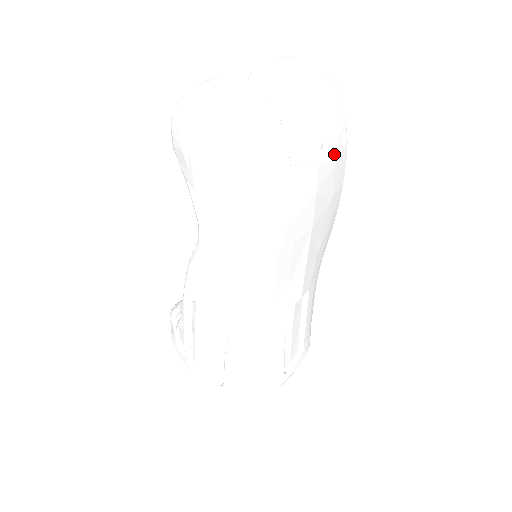
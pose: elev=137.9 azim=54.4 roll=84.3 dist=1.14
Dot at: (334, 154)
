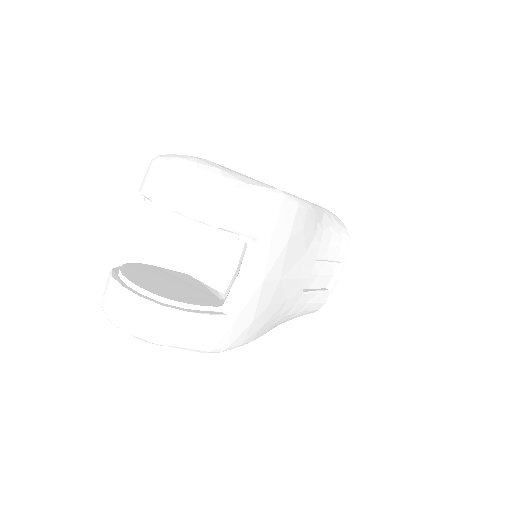
Dot at: (263, 238)
